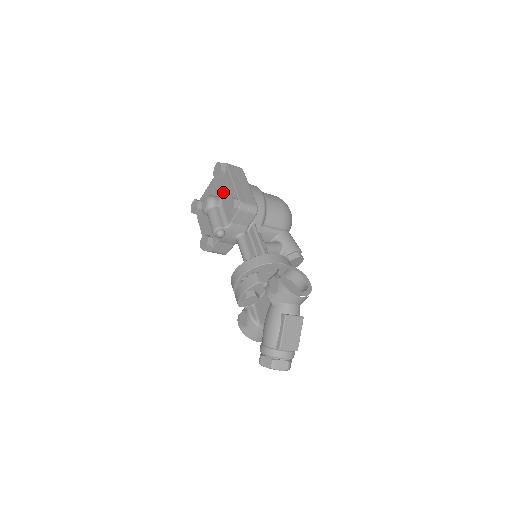
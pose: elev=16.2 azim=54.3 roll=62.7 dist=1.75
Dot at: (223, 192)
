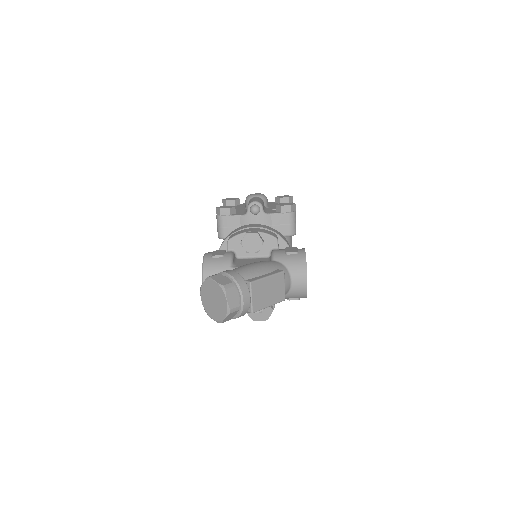
Dot at: occluded
